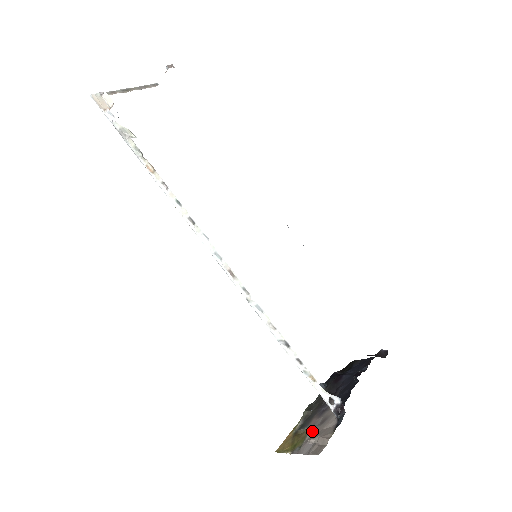
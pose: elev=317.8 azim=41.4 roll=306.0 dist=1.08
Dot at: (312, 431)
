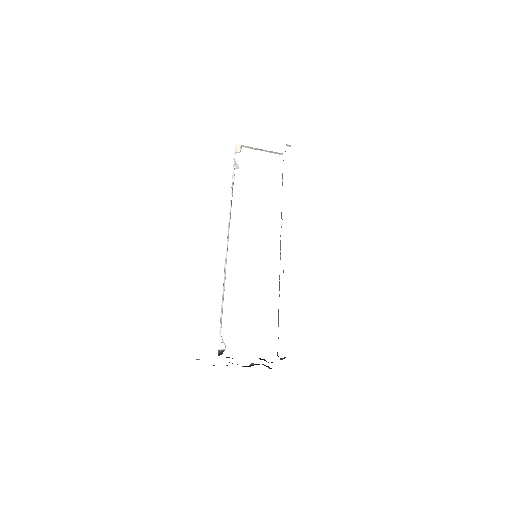
Dot at: occluded
